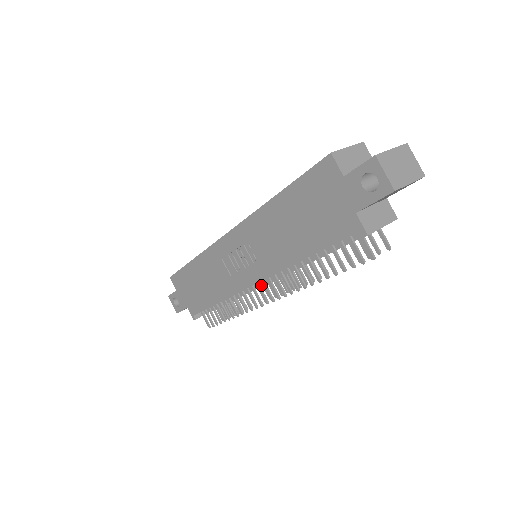
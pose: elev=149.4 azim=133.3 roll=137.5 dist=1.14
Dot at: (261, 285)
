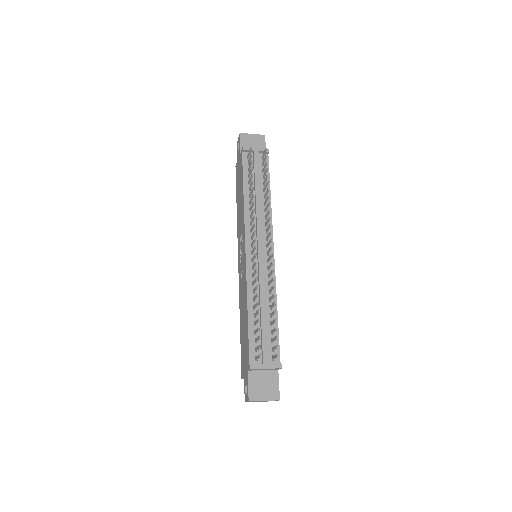
Dot at: (258, 256)
